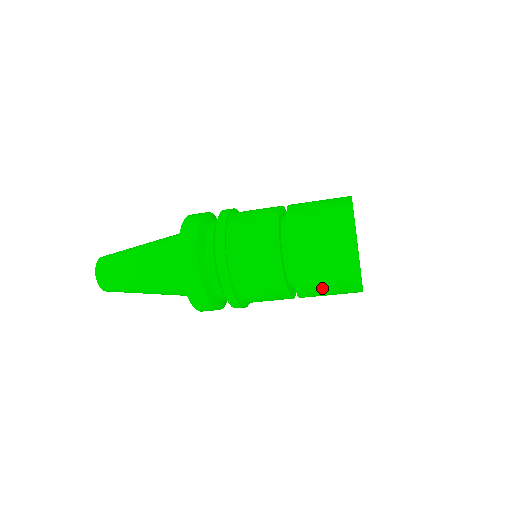
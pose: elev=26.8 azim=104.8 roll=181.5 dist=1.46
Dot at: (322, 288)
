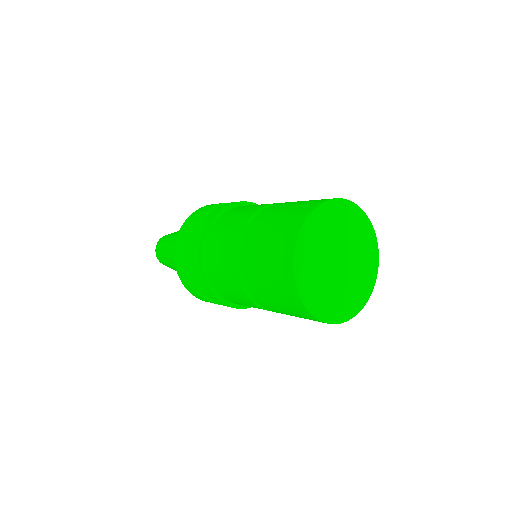
Dot at: occluded
